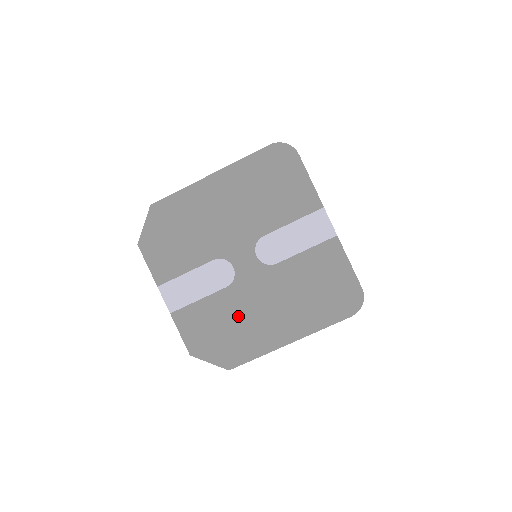
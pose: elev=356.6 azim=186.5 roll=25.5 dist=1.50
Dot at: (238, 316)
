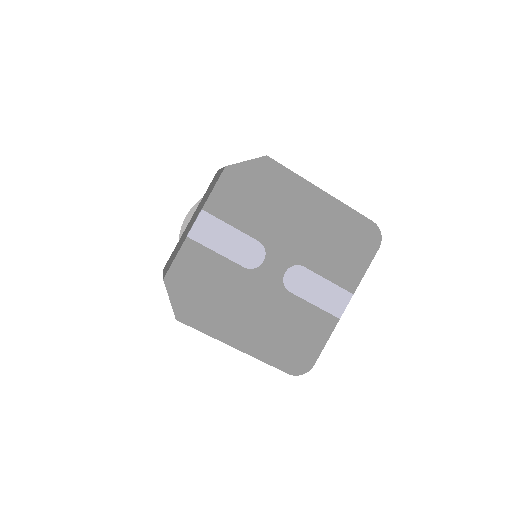
Dot at: (227, 293)
